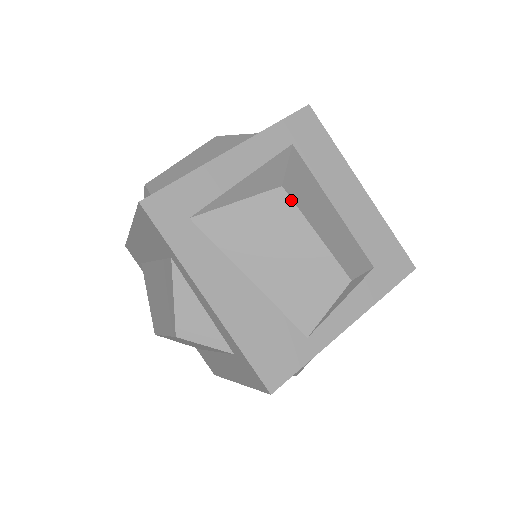
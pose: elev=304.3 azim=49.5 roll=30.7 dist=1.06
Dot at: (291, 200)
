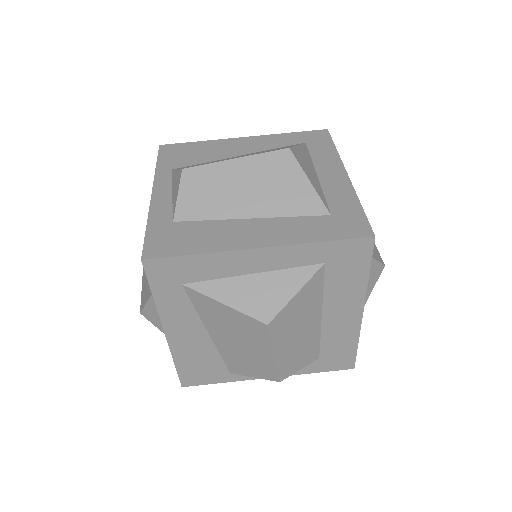
Dot at: (269, 334)
